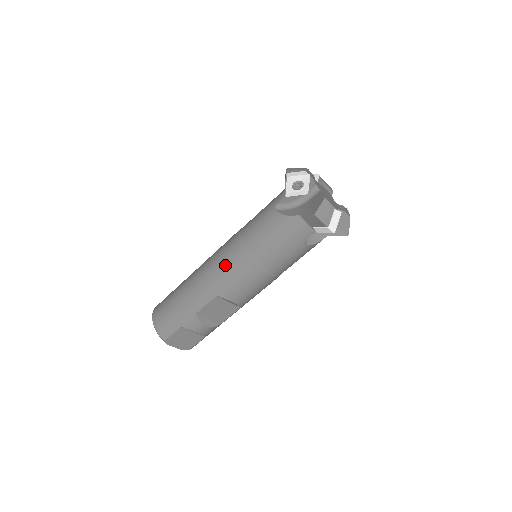
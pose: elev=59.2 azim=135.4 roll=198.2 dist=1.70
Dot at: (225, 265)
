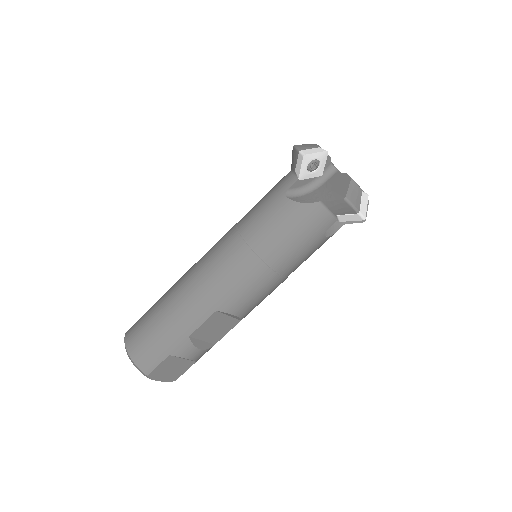
Dot at: (225, 271)
